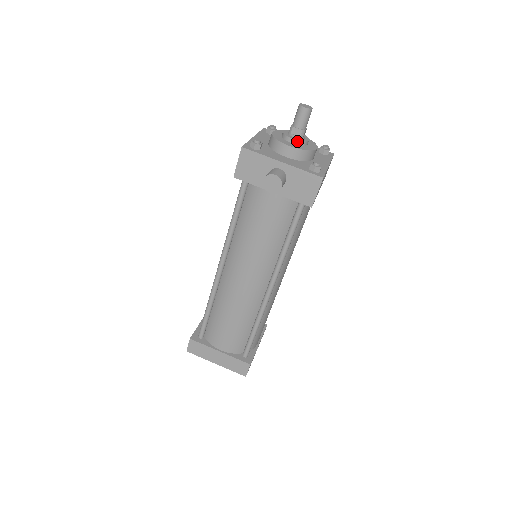
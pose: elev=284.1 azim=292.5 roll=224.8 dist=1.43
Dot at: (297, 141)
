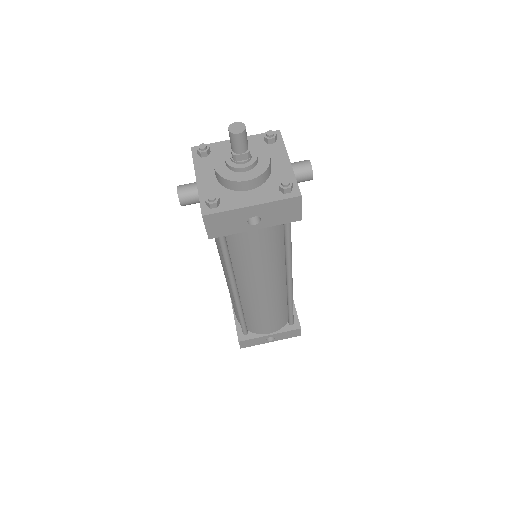
Dot at: (227, 163)
